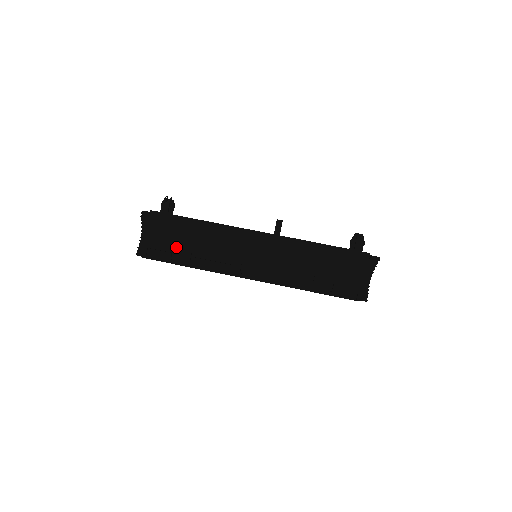
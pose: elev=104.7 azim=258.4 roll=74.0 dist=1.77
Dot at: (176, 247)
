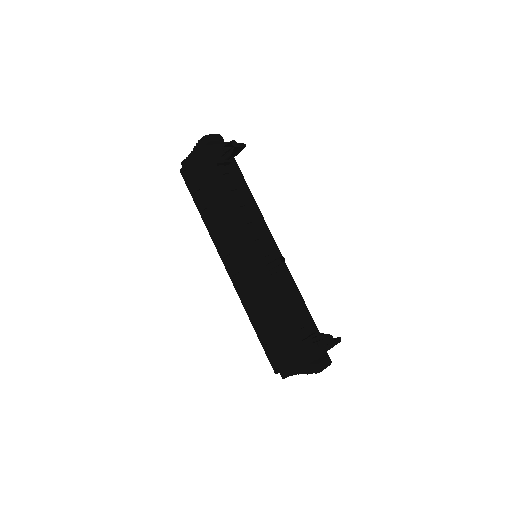
Dot at: (201, 192)
